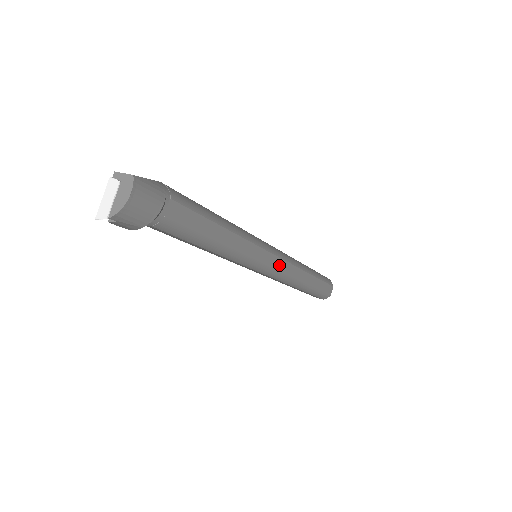
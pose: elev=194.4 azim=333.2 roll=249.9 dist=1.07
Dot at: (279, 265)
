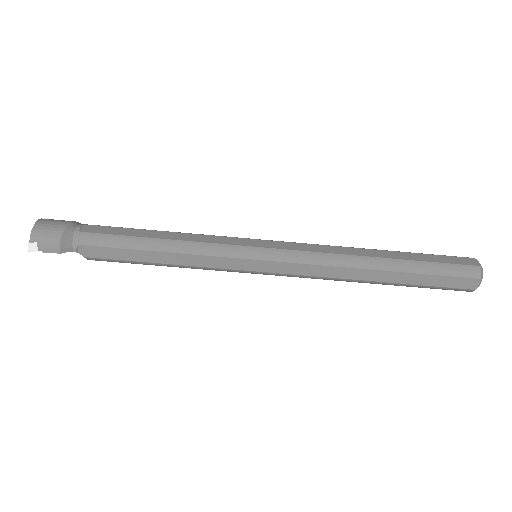
Dot at: (288, 247)
